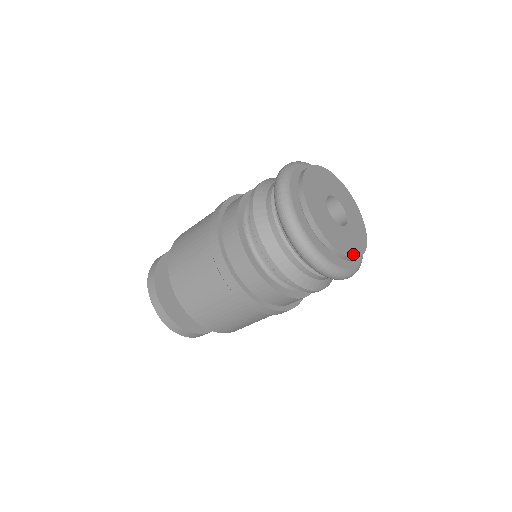
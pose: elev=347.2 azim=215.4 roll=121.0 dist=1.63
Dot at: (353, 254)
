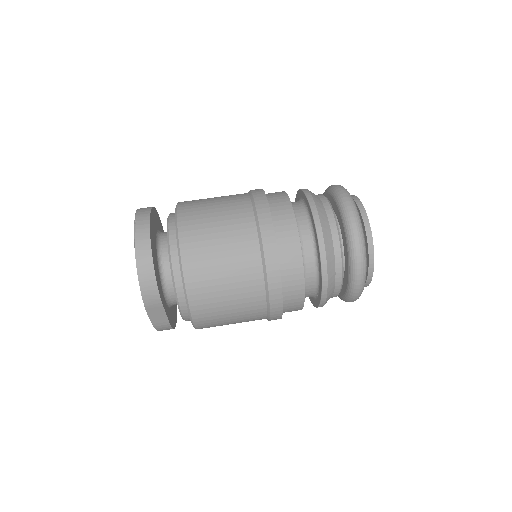
Dot at: (372, 268)
